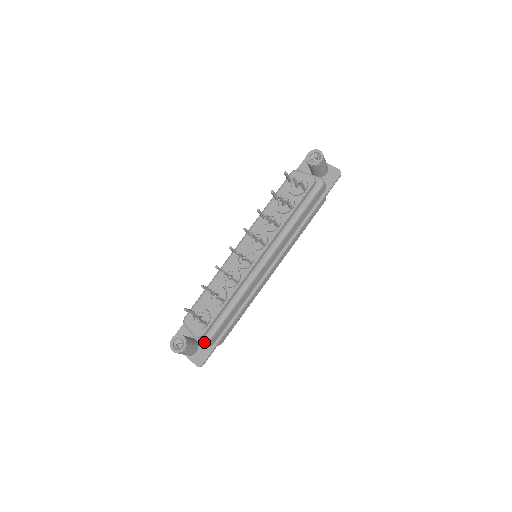
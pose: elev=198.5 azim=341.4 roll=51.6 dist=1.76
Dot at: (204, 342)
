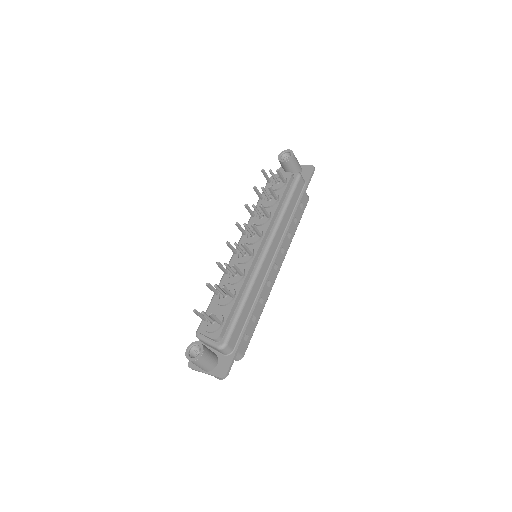
Dot at: (222, 344)
